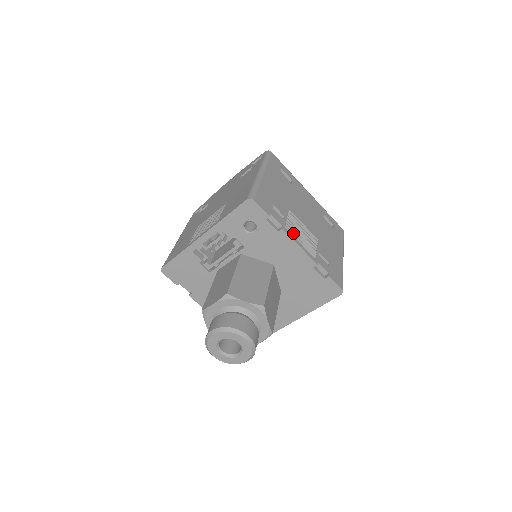
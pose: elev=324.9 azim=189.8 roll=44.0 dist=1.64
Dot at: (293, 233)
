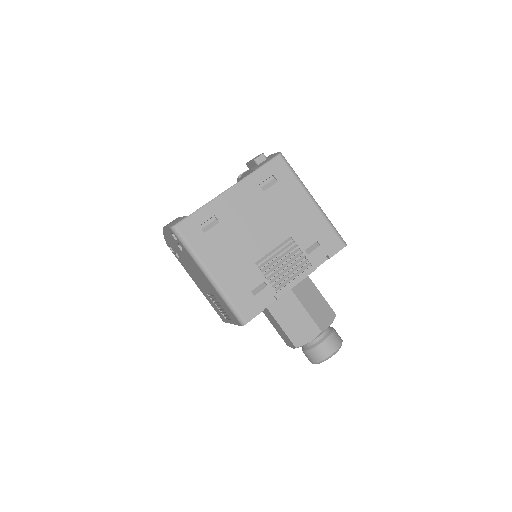
Dot at: (282, 282)
